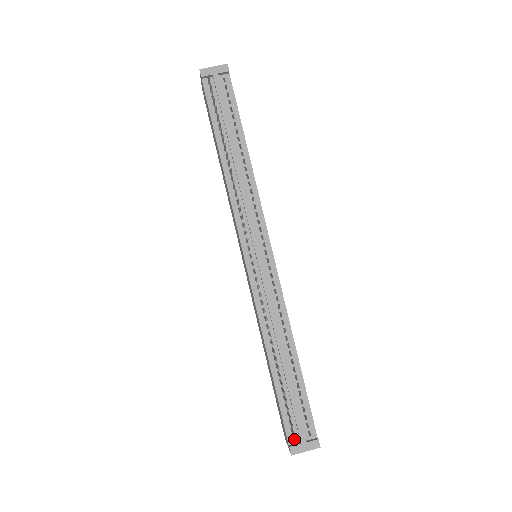
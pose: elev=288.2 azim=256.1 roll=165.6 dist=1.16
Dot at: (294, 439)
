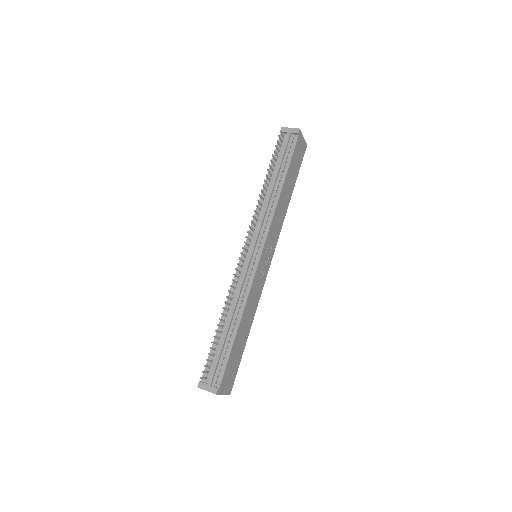
Dot at: (203, 377)
